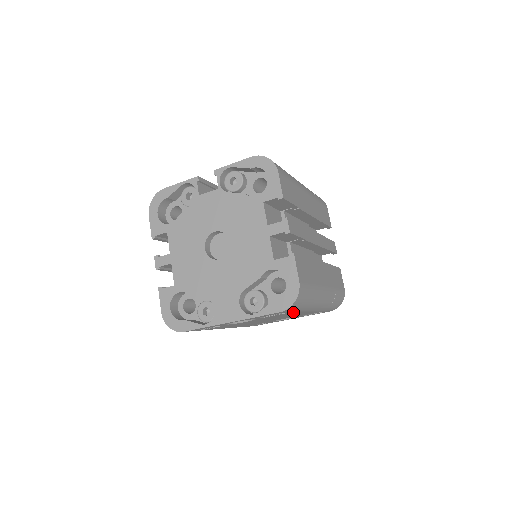
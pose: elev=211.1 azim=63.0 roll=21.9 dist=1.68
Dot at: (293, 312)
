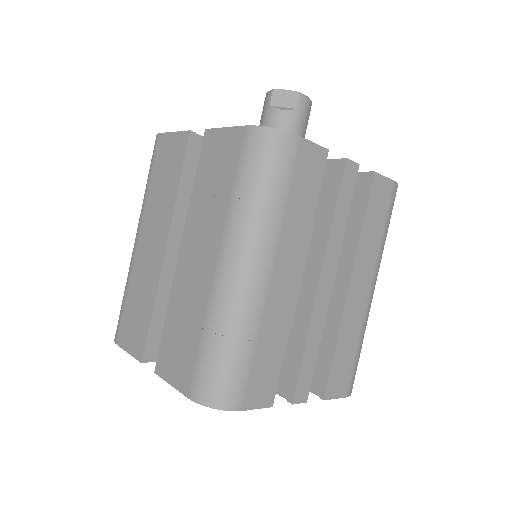
Dot at: occluded
